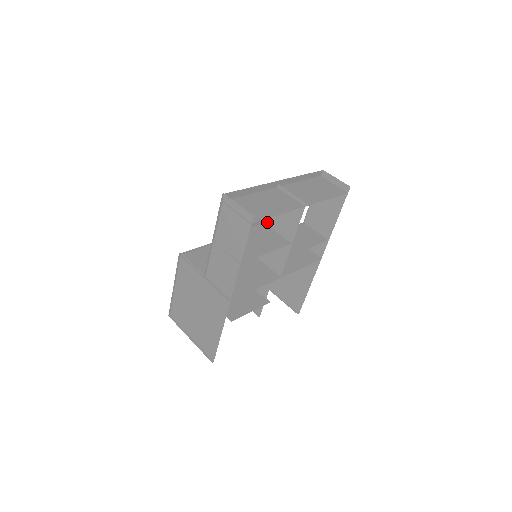
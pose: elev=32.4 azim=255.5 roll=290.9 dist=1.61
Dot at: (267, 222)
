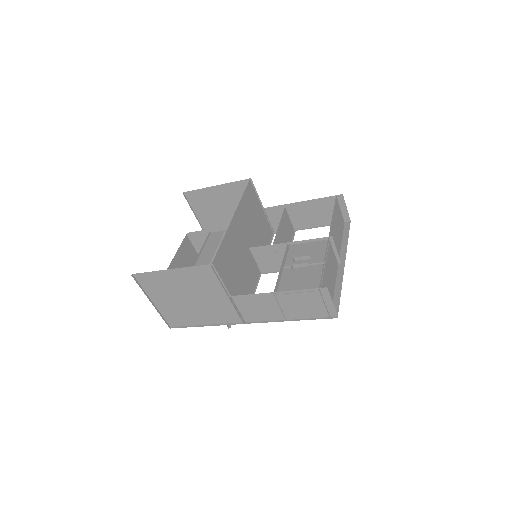
Dot at: (291, 244)
